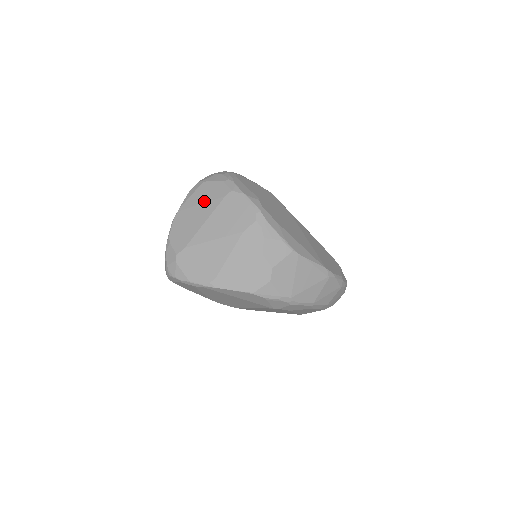
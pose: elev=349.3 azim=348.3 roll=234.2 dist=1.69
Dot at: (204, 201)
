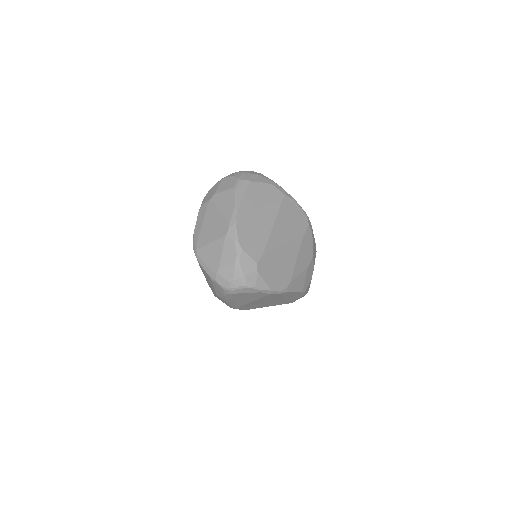
Dot at: (263, 204)
